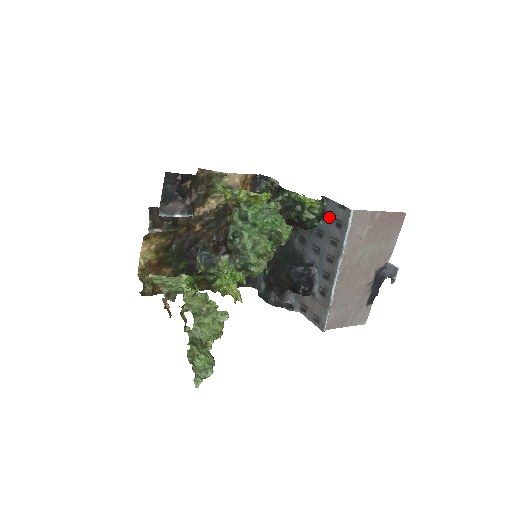
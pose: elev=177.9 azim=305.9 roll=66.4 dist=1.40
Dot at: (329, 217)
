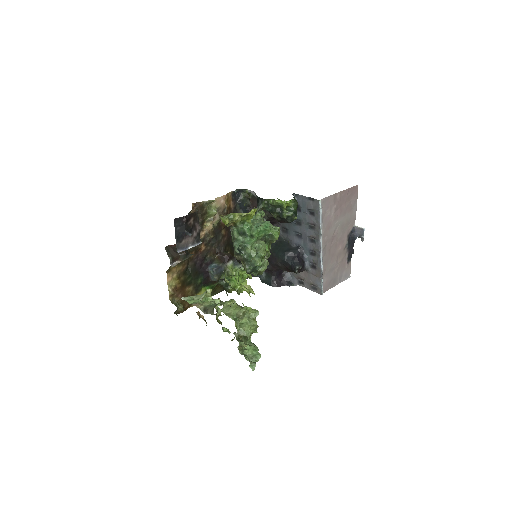
Dot at: (302, 208)
